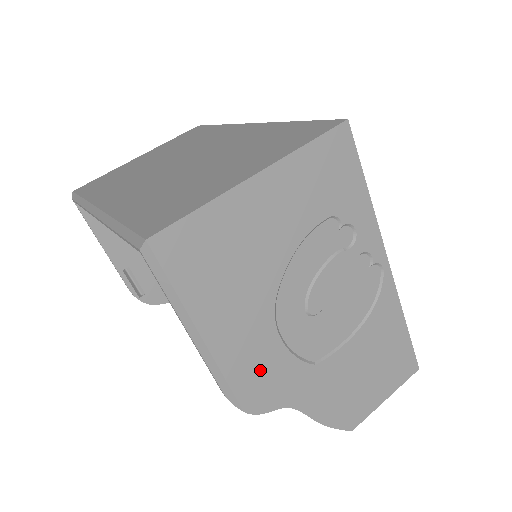
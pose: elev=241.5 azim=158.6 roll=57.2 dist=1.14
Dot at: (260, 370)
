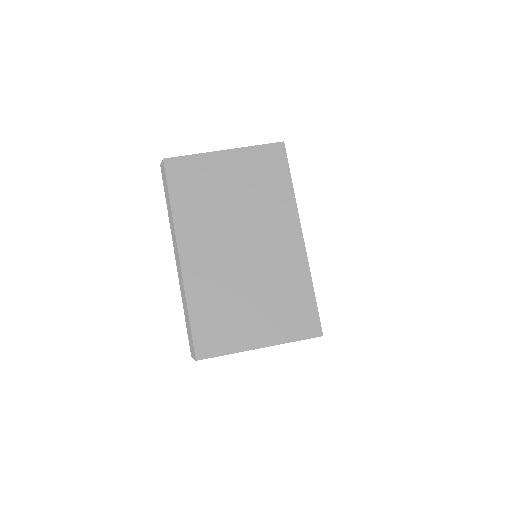
Dot at: occluded
